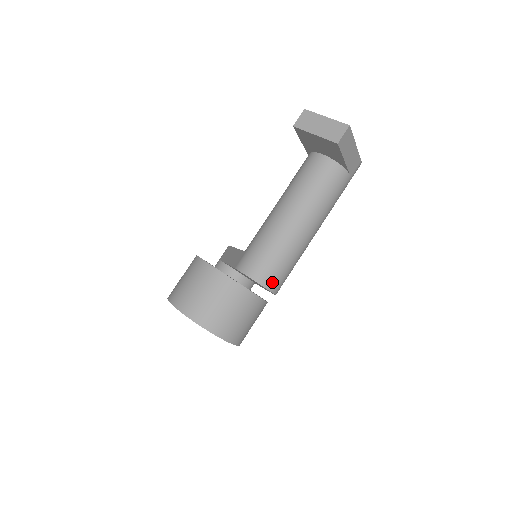
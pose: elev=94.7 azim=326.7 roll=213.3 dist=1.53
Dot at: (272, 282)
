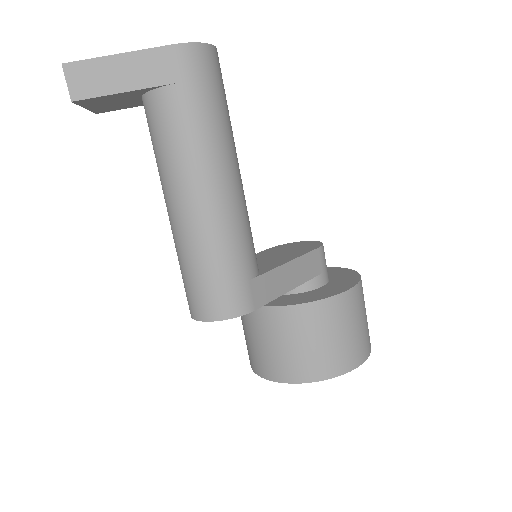
Dot at: (207, 309)
